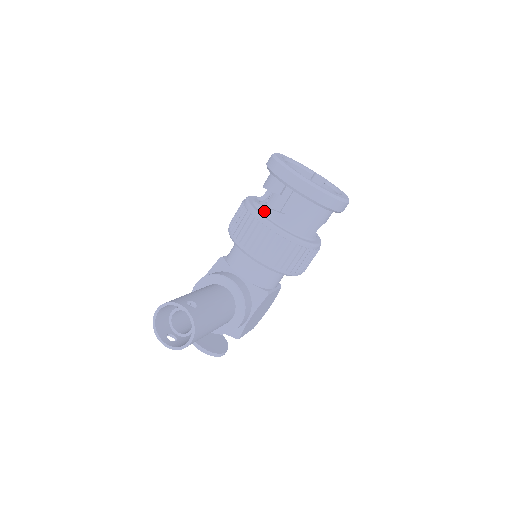
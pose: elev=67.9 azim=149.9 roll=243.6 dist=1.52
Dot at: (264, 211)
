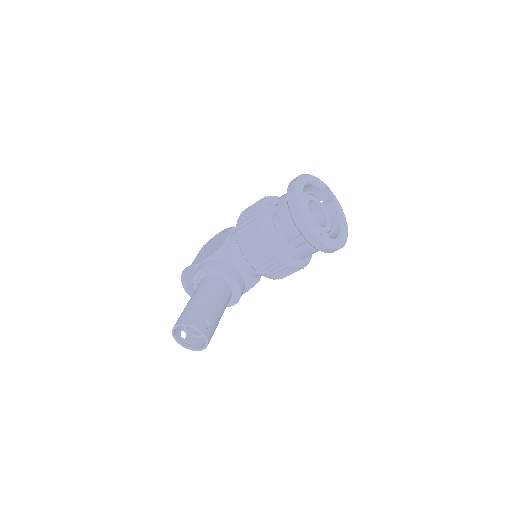
Dot at: (275, 239)
